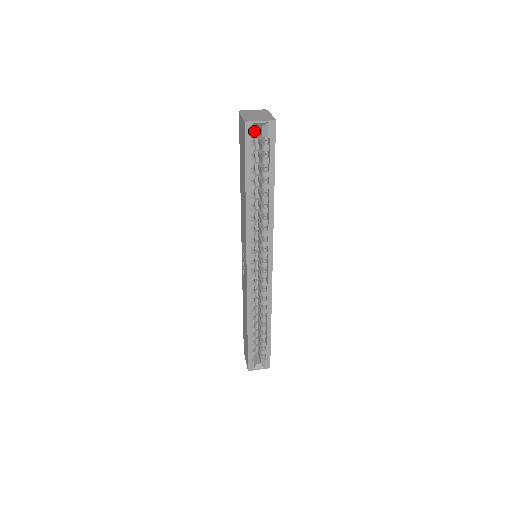
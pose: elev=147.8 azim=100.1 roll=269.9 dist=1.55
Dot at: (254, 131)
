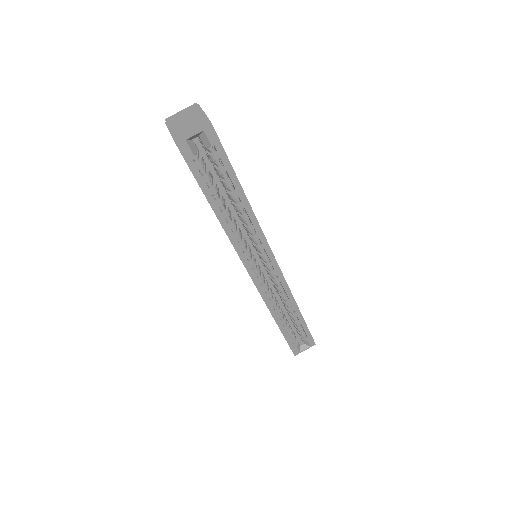
Dot at: (192, 146)
